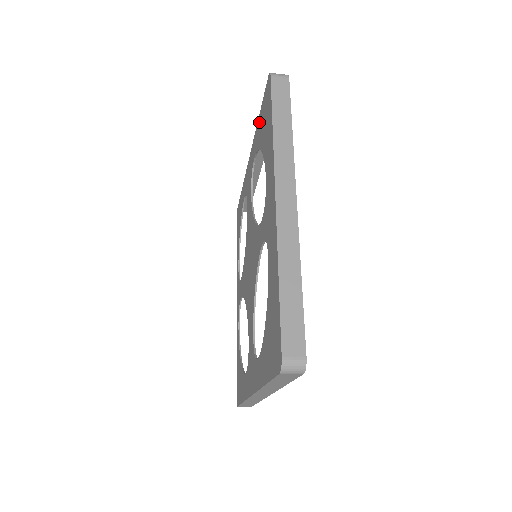
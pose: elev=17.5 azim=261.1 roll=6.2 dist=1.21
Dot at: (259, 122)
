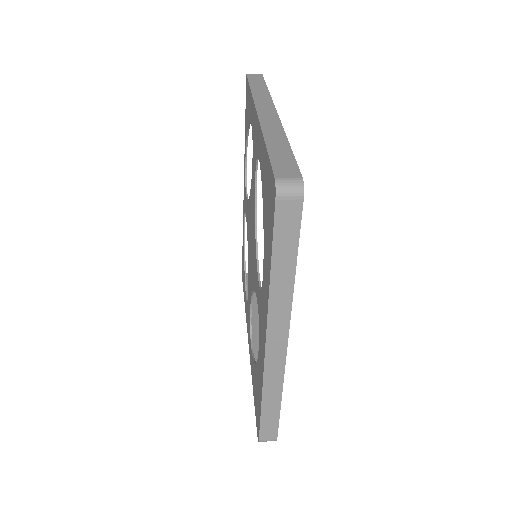
Dot at: (264, 158)
